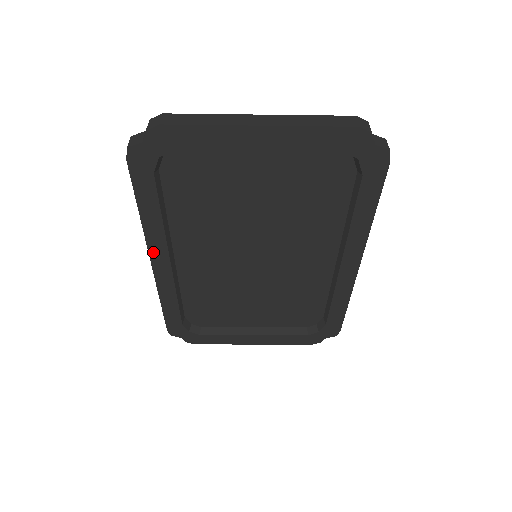
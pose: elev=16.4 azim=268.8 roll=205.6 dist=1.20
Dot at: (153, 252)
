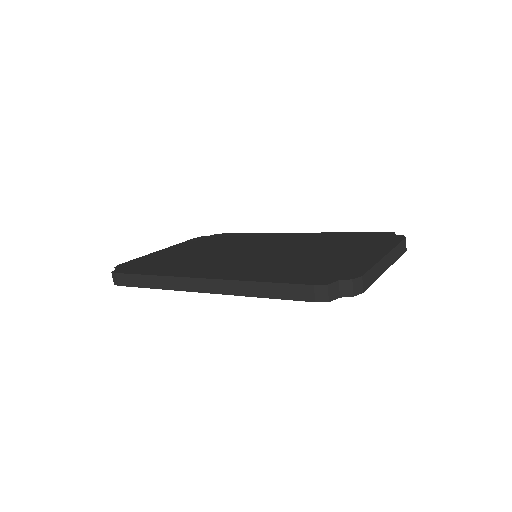
Dot at: (217, 292)
